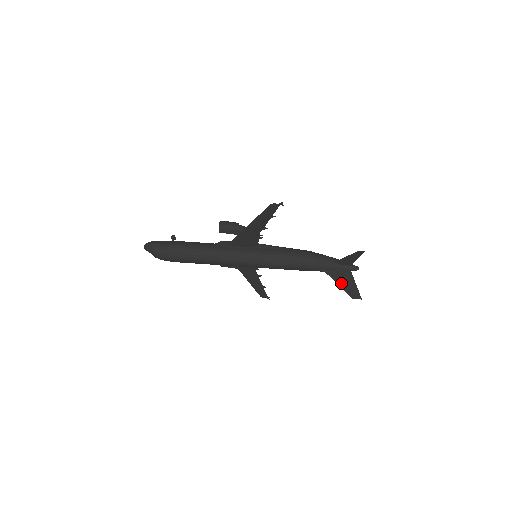
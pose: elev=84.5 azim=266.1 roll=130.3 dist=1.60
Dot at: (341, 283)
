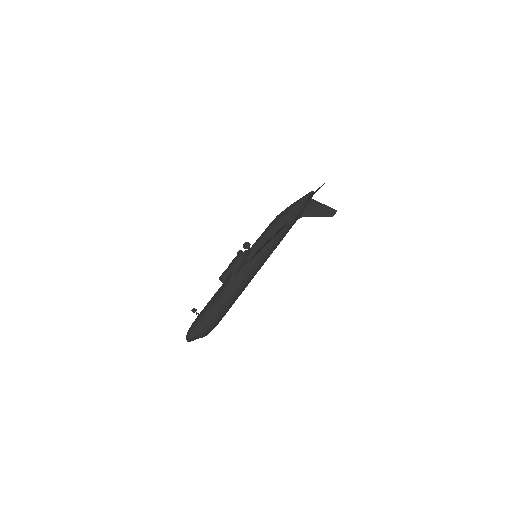
Dot at: (318, 214)
